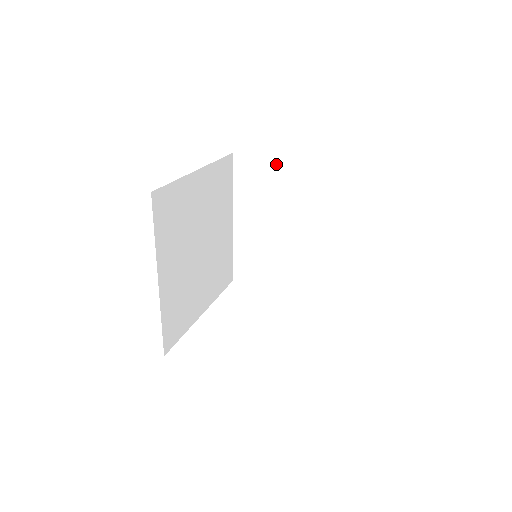
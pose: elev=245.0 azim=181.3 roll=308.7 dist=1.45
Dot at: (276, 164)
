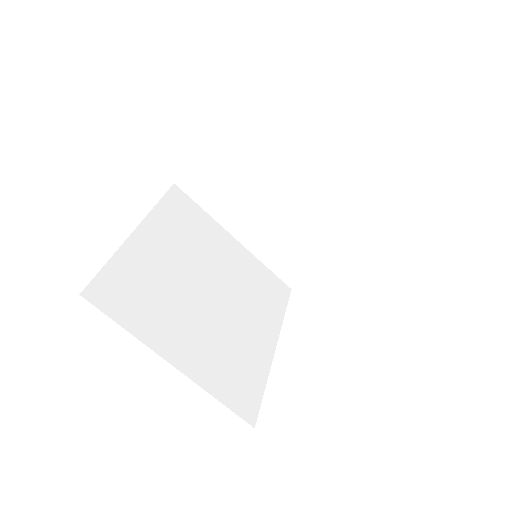
Dot at: (212, 156)
